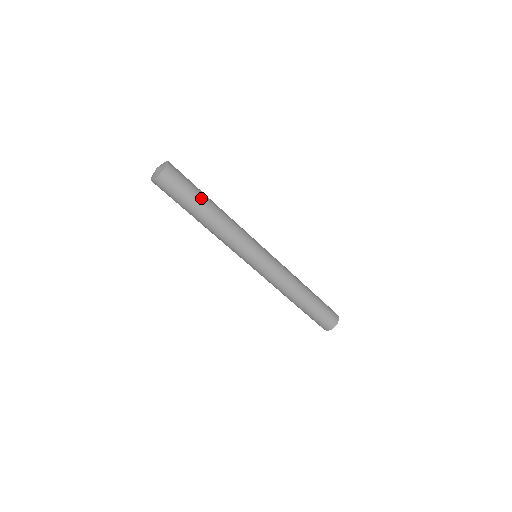
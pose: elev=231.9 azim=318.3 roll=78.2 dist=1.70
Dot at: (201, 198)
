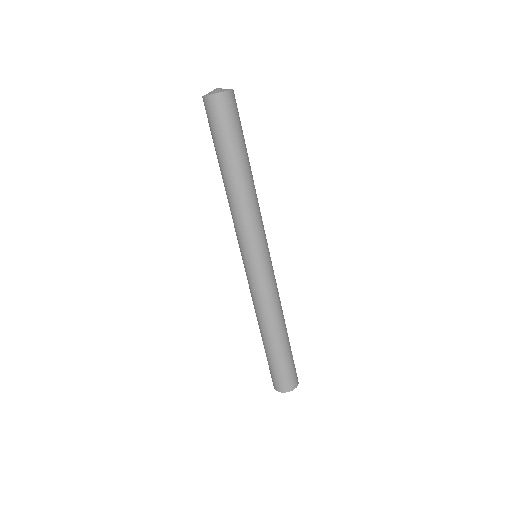
Dot at: occluded
